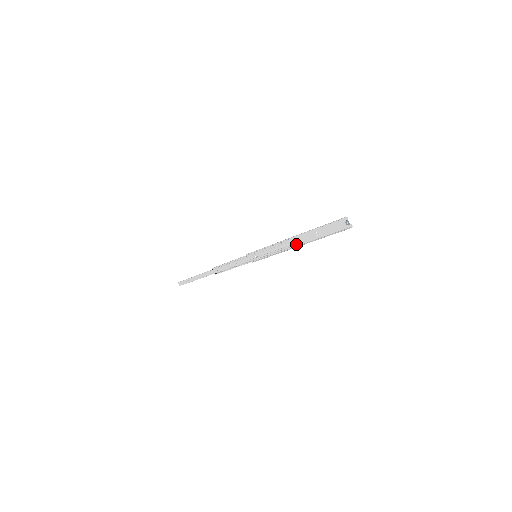
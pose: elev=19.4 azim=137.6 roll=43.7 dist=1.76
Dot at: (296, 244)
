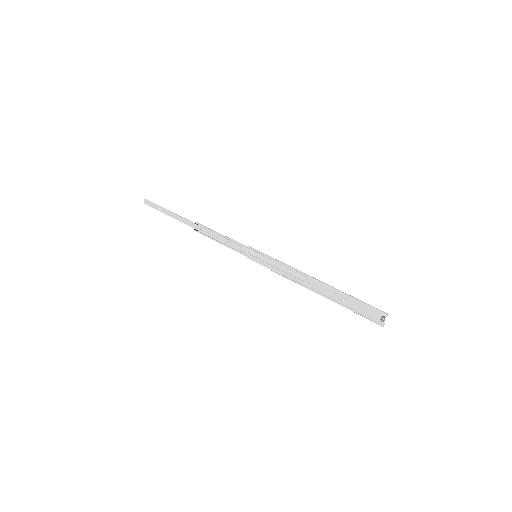
Dot at: (310, 285)
